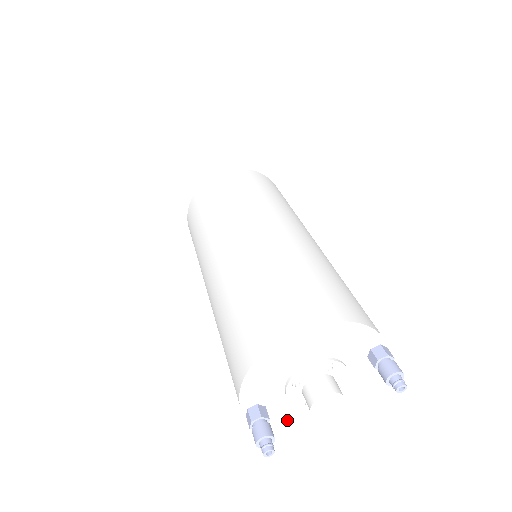
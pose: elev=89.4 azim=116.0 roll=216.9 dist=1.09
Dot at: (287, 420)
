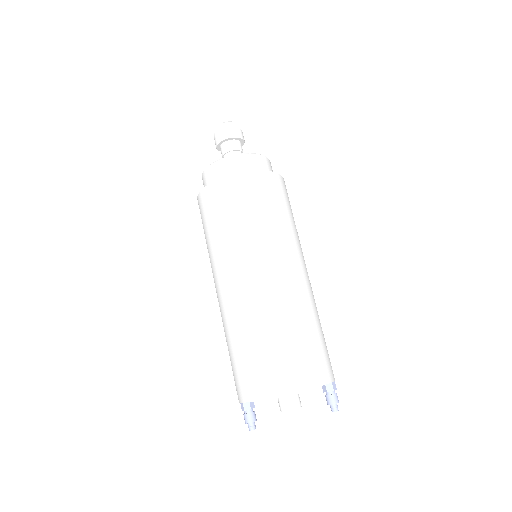
Dot at: occluded
